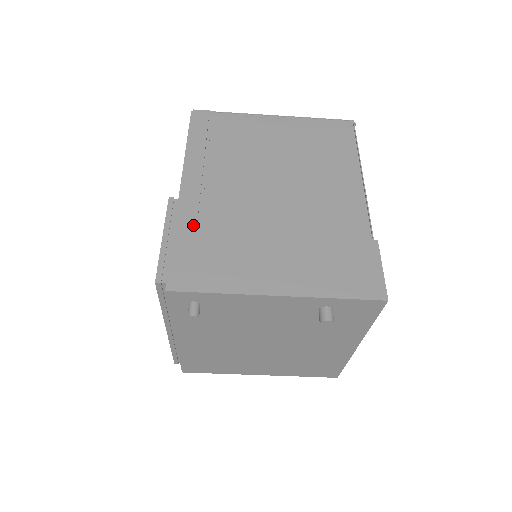
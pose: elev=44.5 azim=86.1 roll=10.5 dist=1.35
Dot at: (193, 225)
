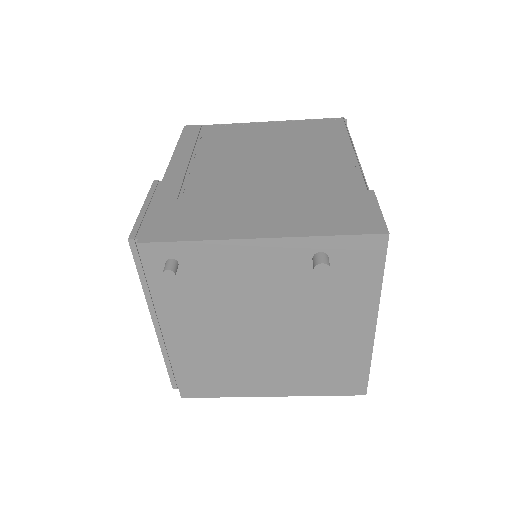
Dot at: (174, 195)
